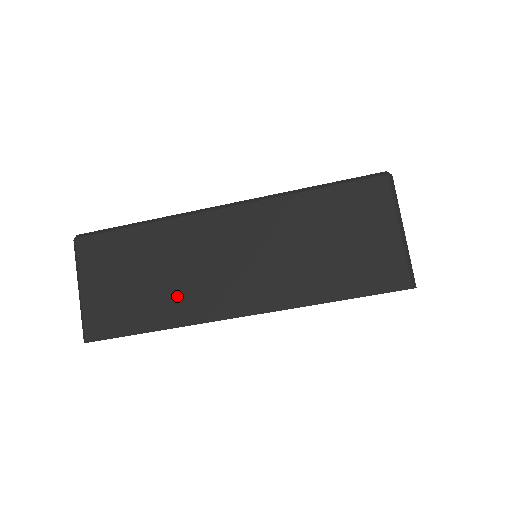
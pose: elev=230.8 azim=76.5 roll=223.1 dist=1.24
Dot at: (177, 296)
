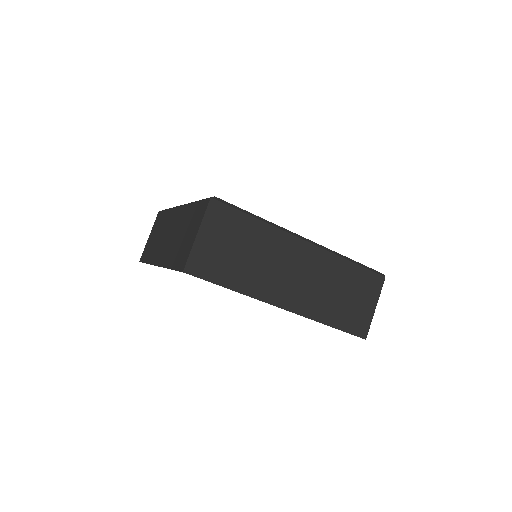
Dot at: (258, 277)
